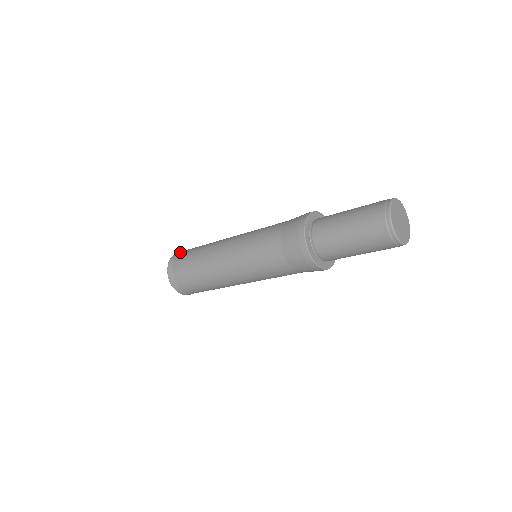
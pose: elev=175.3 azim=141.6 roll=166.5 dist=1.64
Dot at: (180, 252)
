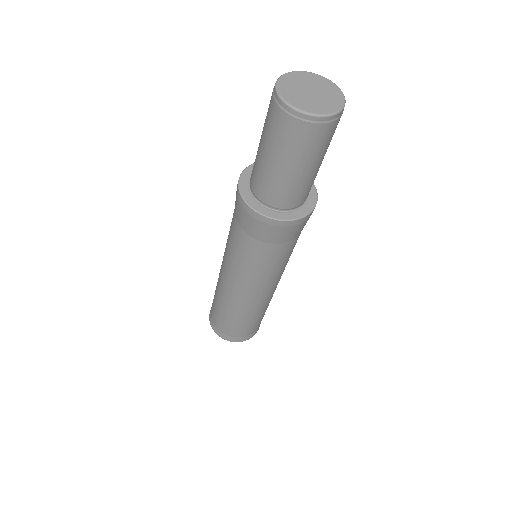
Dot at: occluded
